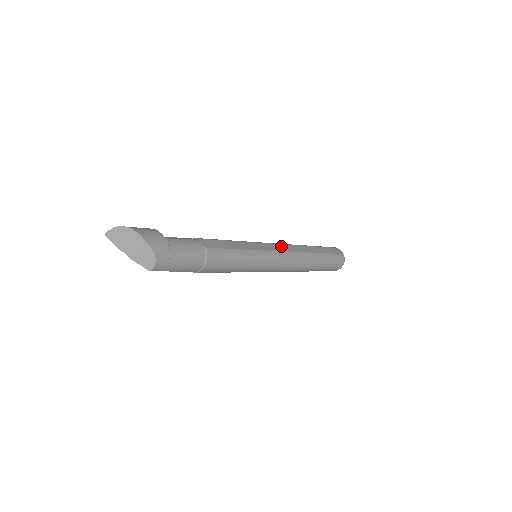
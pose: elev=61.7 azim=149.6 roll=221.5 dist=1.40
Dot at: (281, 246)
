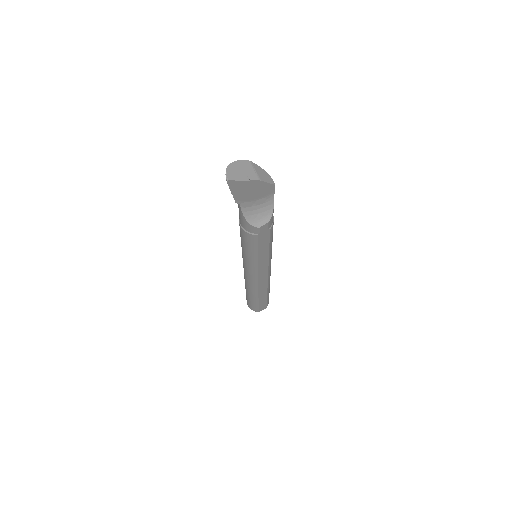
Dot at: occluded
